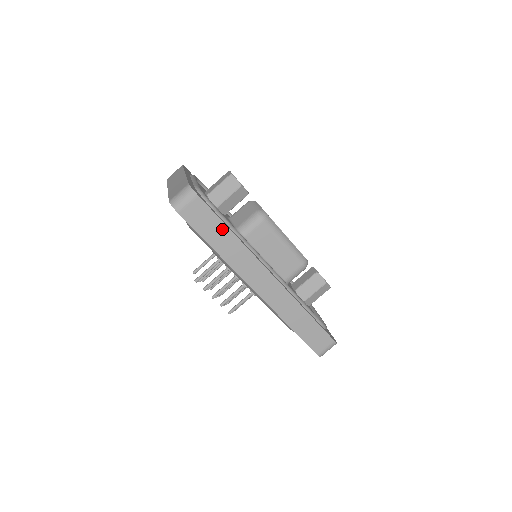
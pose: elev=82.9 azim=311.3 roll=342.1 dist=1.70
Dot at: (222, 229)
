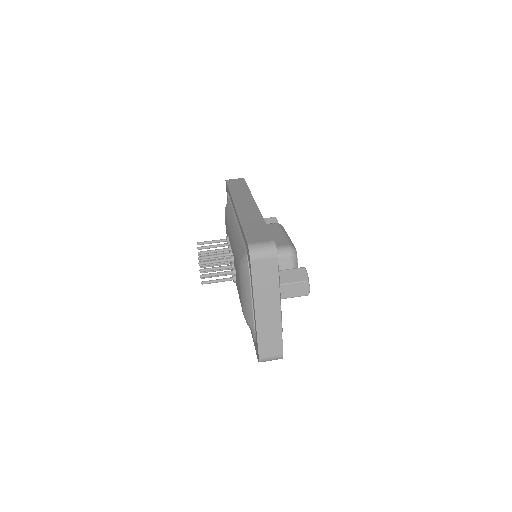
Dot at: (244, 187)
